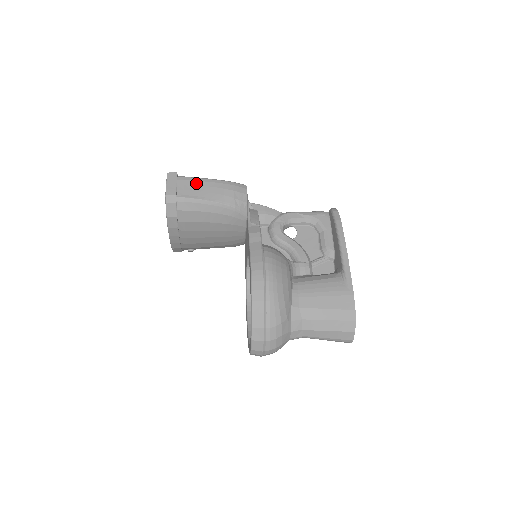
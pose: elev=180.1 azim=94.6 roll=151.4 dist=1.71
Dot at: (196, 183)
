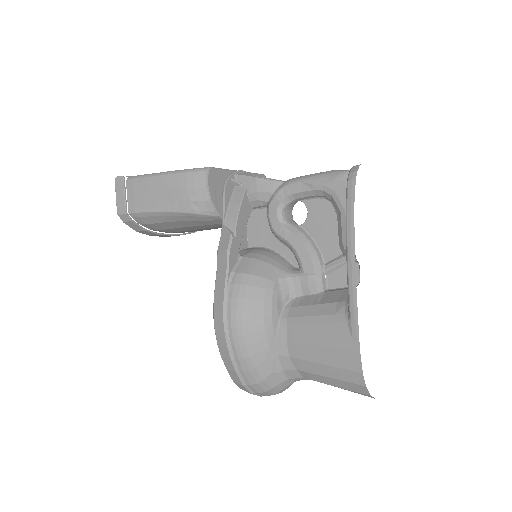
Dot at: (145, 187)
